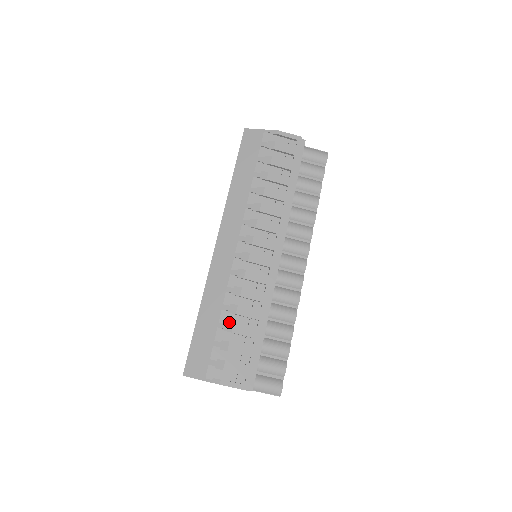
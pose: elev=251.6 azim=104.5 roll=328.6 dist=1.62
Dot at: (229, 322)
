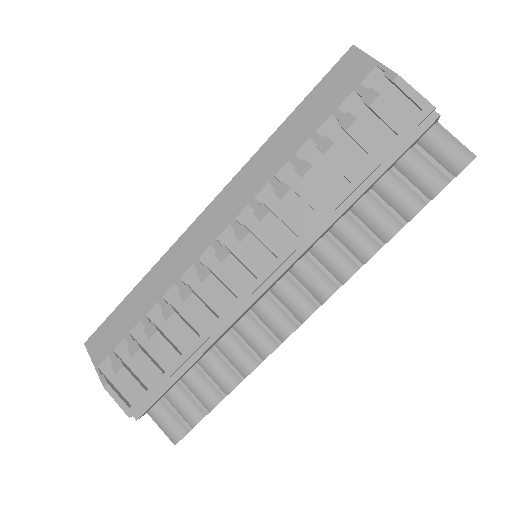
Dot at: (154, 324)
